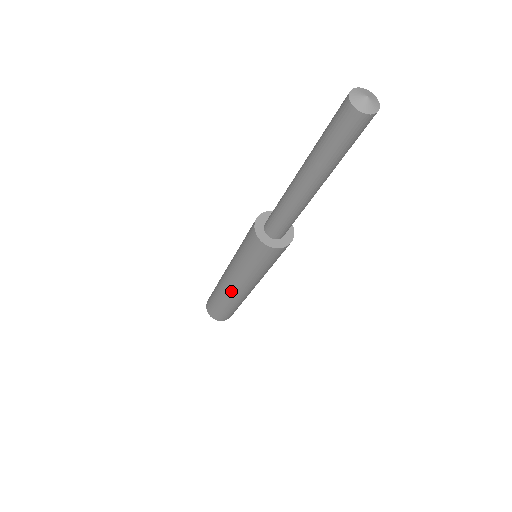
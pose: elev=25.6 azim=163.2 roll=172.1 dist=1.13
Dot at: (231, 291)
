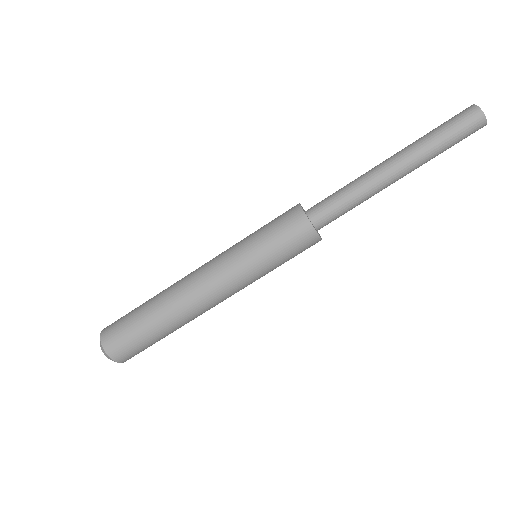
Dot at: (195, 296)
